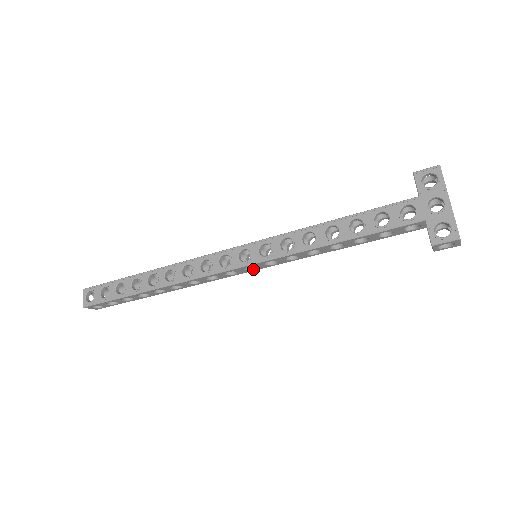
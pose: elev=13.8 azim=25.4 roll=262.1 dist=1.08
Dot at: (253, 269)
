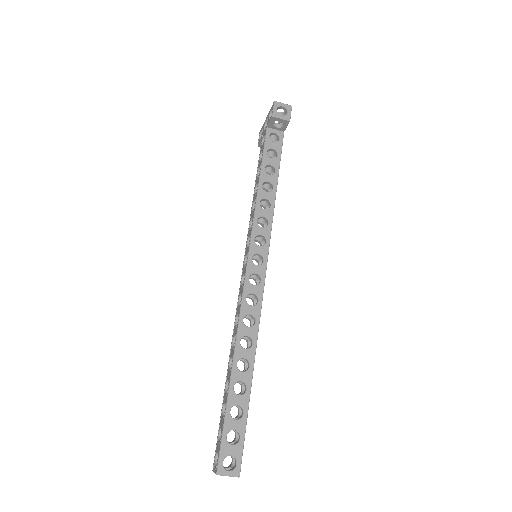
Dot at: (263, 261)
